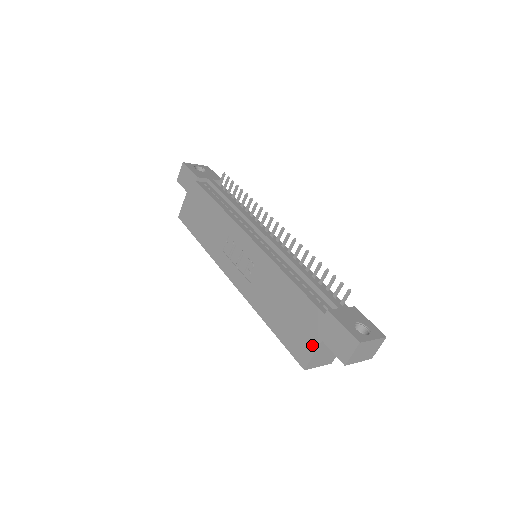
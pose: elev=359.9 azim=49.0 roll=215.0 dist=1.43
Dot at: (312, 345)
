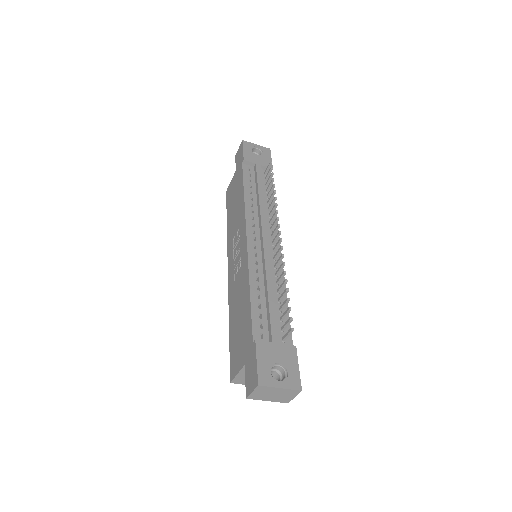
Dot at: (239, 364)
